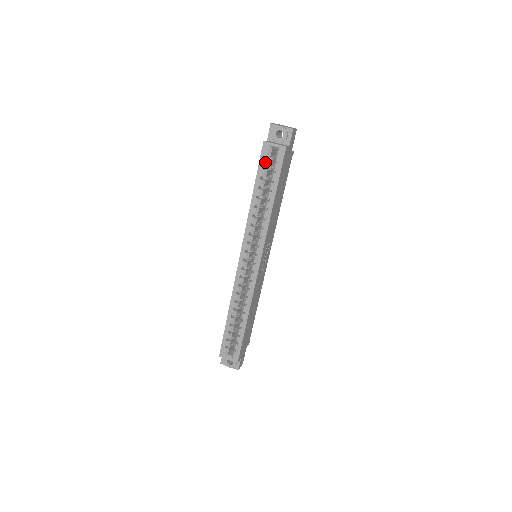
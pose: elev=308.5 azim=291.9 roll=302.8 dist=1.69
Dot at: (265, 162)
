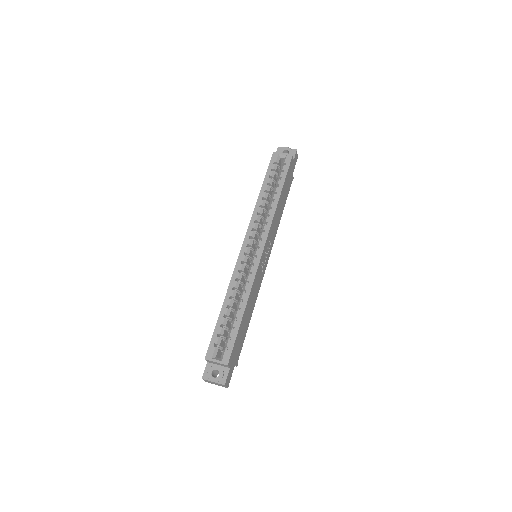
Dot at: (274, 165)
